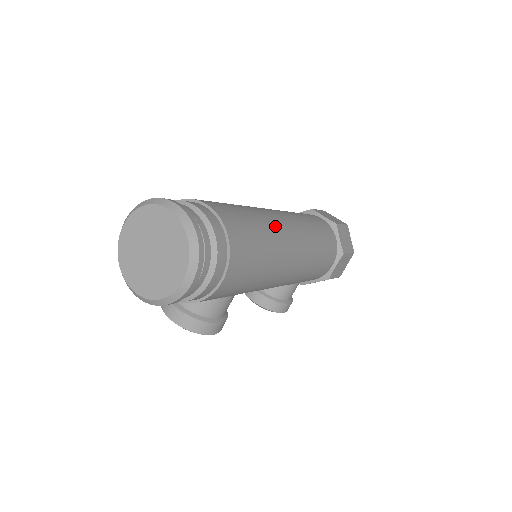
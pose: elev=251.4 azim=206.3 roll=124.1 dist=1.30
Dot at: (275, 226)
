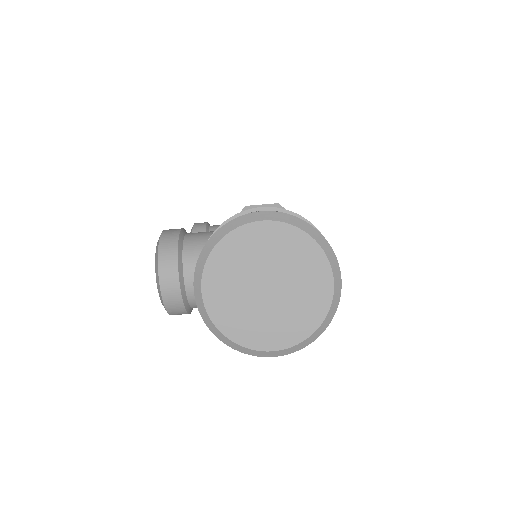
Dot at: occluded
